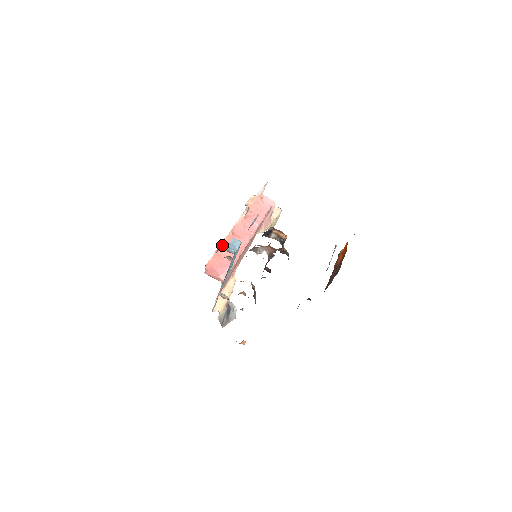
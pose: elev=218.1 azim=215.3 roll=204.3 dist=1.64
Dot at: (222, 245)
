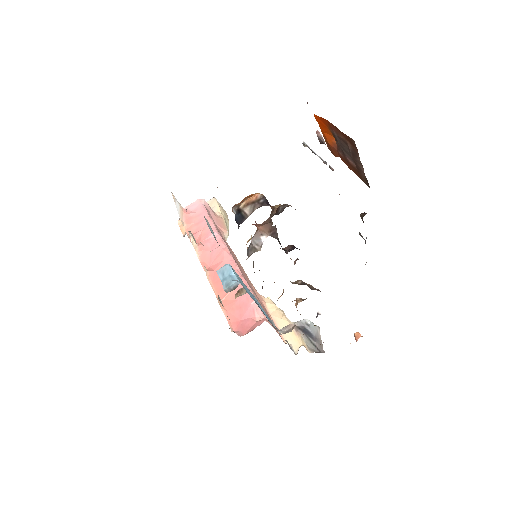
Dot at: (216, 292)
